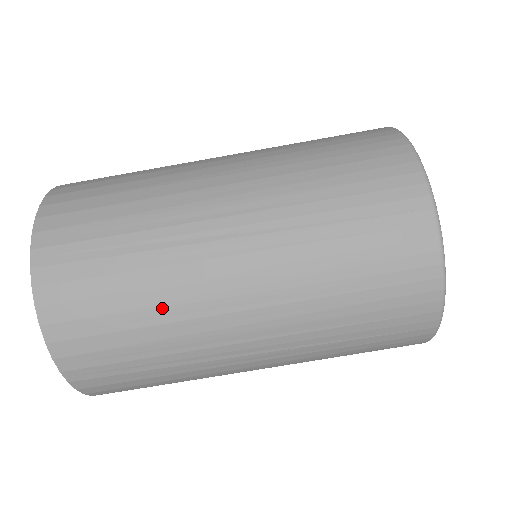
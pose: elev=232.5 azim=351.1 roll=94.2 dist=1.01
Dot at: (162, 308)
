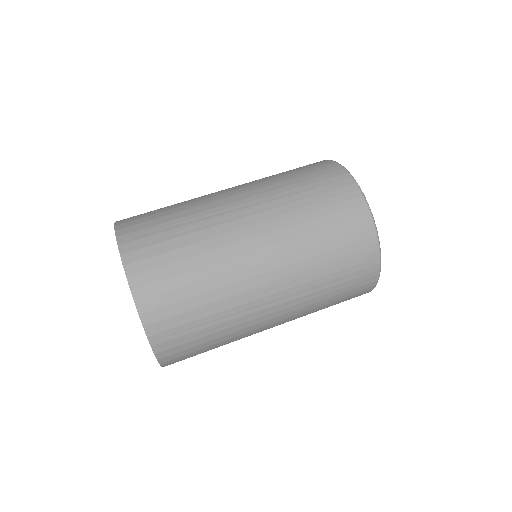
Dot at: (231, 339)
